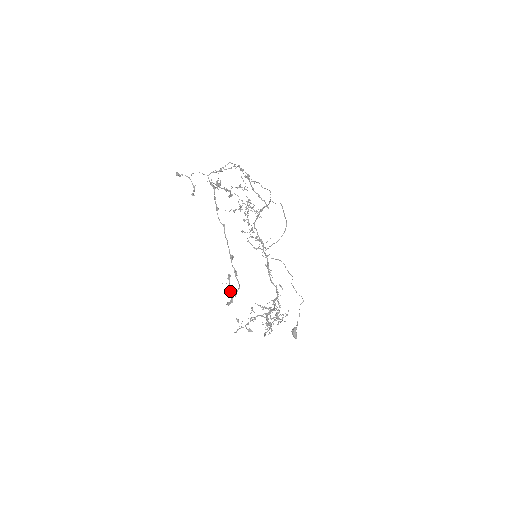
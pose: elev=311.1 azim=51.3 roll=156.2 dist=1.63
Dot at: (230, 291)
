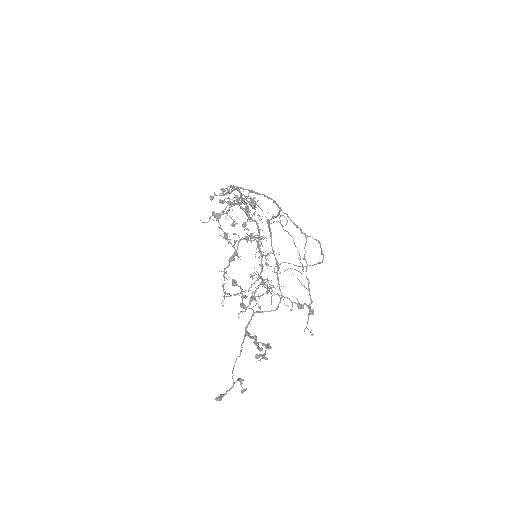
Dot at: occluded
